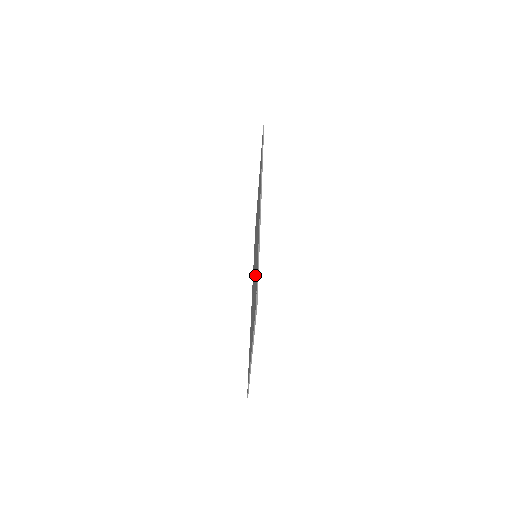
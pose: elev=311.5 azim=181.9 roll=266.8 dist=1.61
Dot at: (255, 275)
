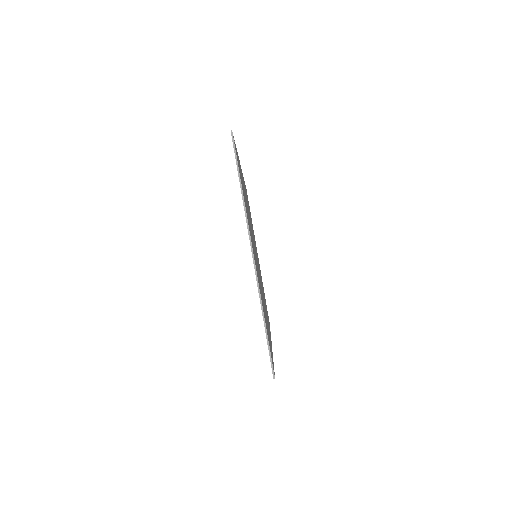
Dot at: occluded
